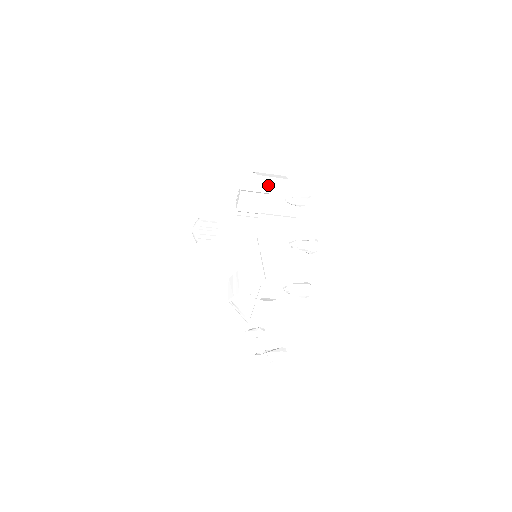
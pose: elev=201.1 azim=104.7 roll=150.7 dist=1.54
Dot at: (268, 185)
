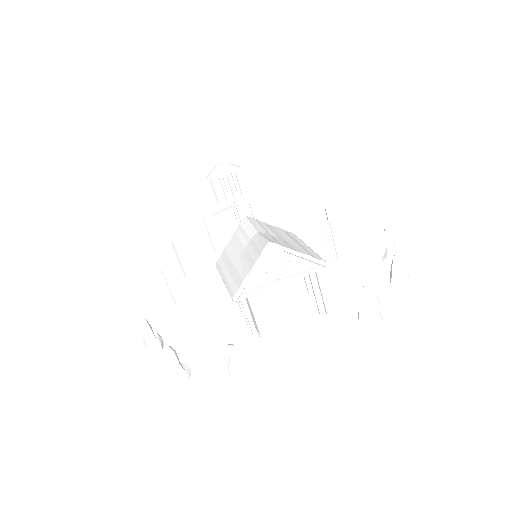
Dot at: occluded
